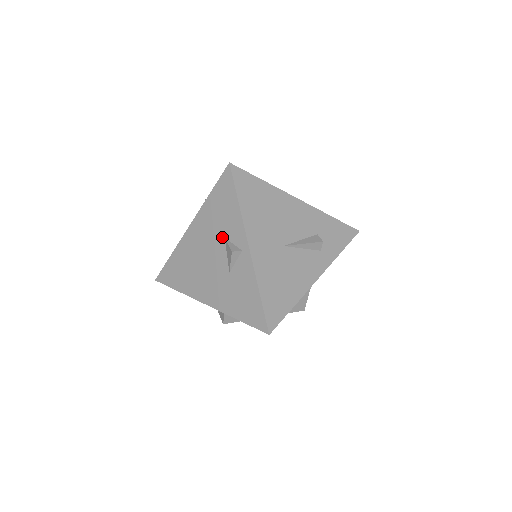
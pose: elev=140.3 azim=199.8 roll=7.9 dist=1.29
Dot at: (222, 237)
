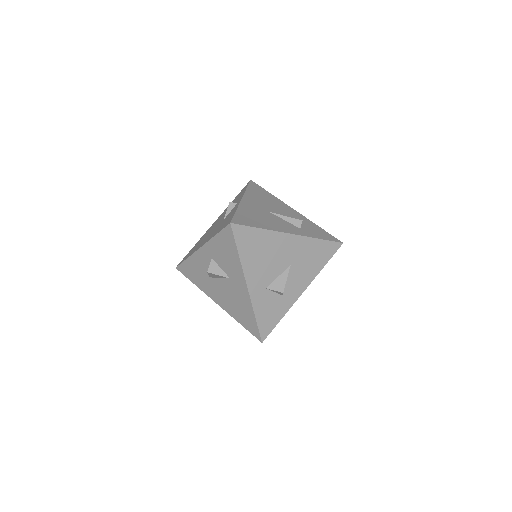
Dot at: occluded
